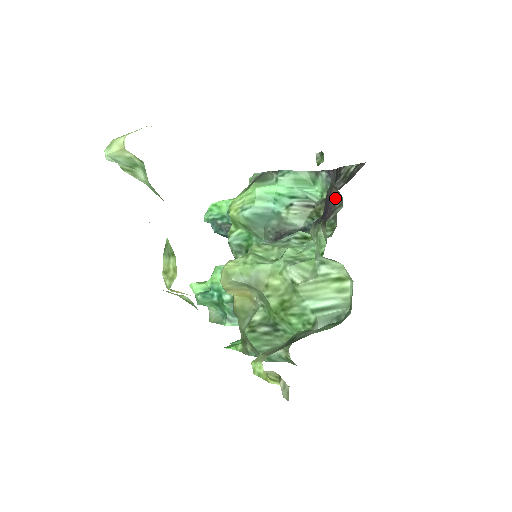
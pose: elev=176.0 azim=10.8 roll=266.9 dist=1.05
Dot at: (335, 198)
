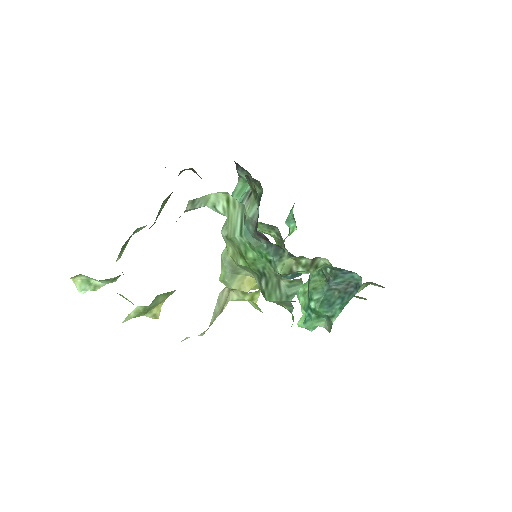
Dot at: (196, 173)
